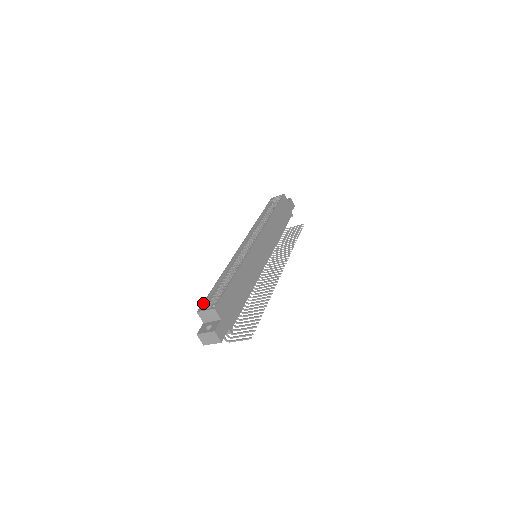
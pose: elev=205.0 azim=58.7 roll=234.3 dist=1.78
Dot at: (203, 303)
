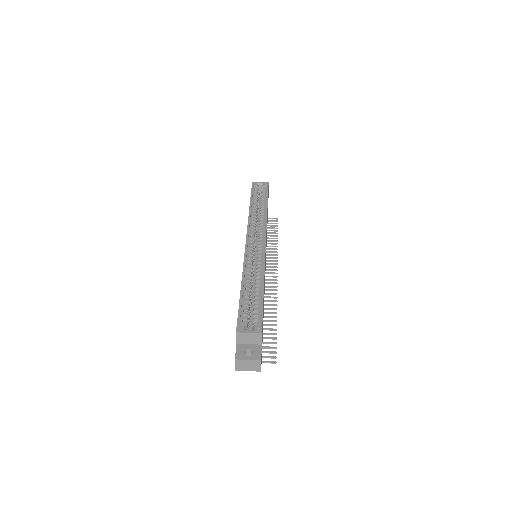
Dot at: (239, 320)
